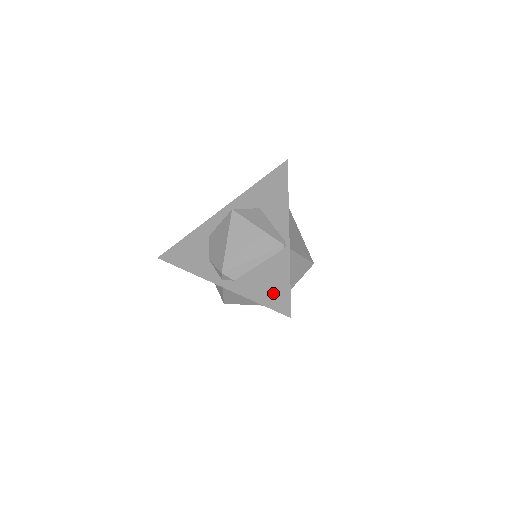
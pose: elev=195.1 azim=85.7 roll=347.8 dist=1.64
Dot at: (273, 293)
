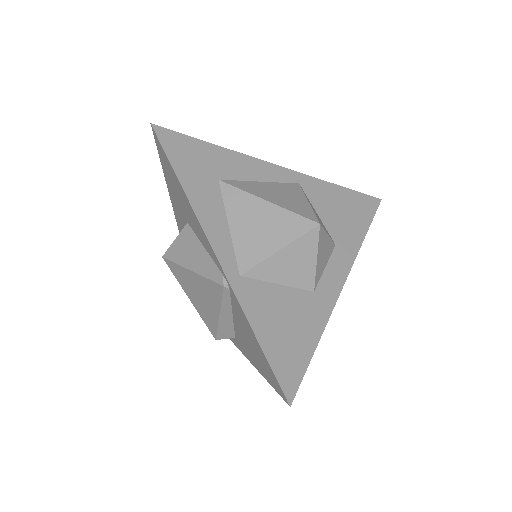
Dot at: (260, 362)
